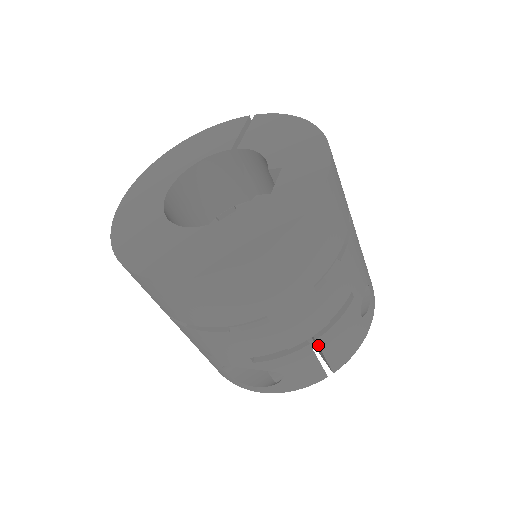
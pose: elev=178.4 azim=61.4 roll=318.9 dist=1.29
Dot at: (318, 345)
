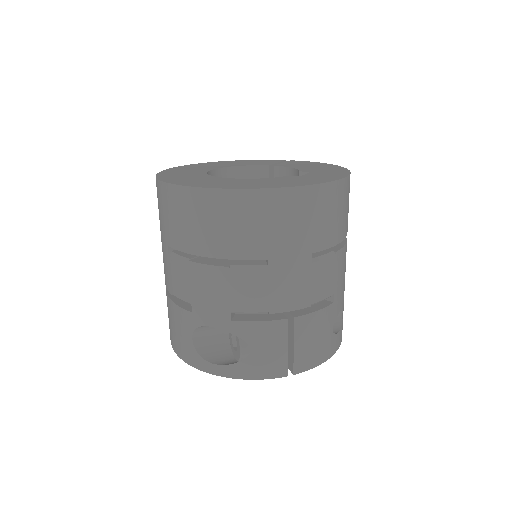
Dot at: (294, 326)
